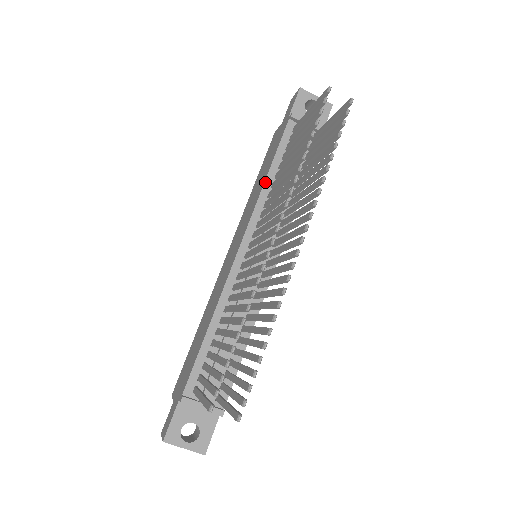
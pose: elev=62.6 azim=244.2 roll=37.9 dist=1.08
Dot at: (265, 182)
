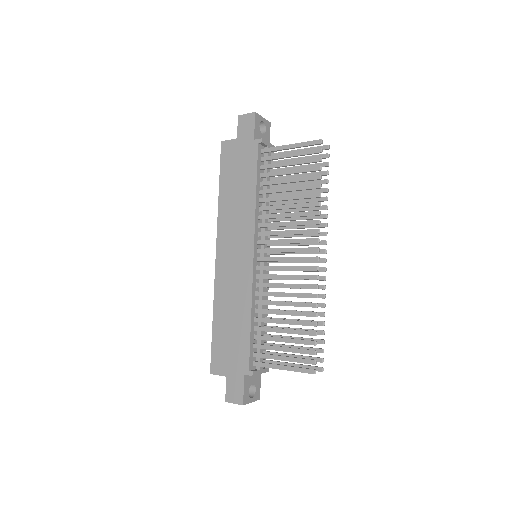
Dot at: (256, 199)
